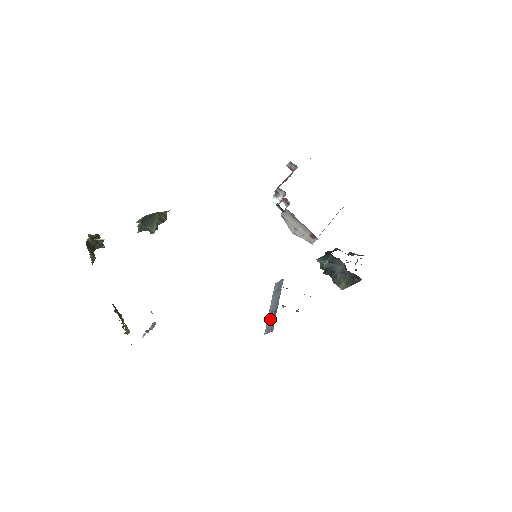
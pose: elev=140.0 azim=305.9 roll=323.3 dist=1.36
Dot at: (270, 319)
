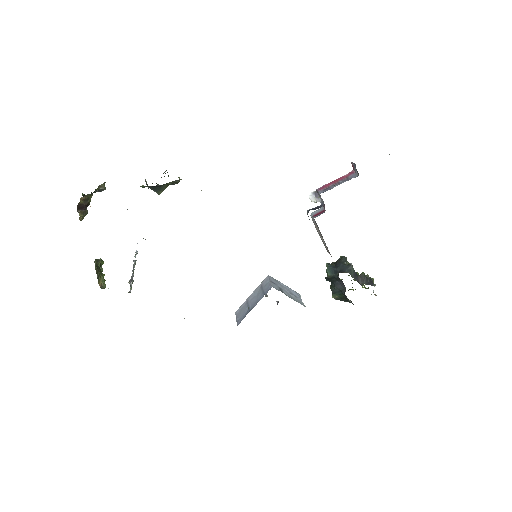
Dot at: (244, 308)
